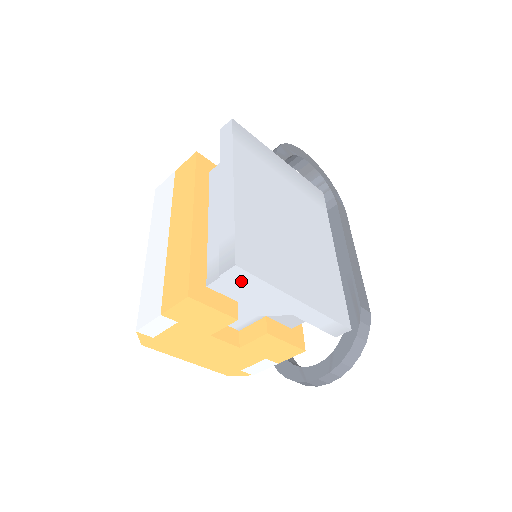
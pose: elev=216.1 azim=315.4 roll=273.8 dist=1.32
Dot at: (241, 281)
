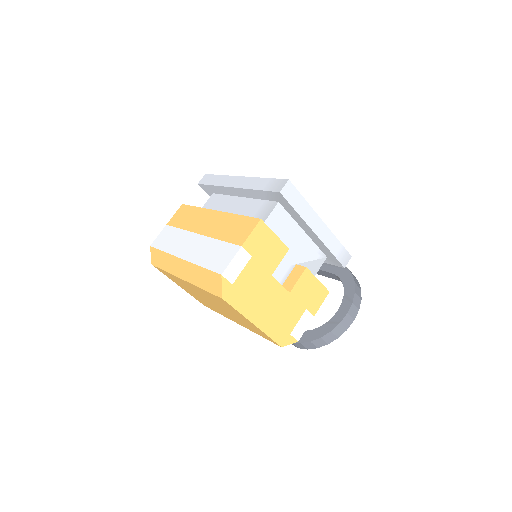
Dot at: (291, 198)
